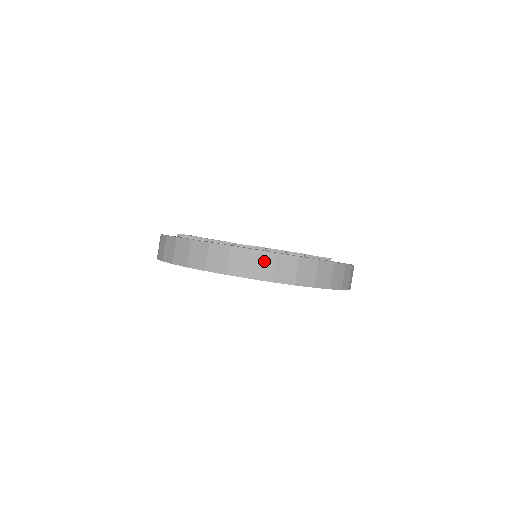
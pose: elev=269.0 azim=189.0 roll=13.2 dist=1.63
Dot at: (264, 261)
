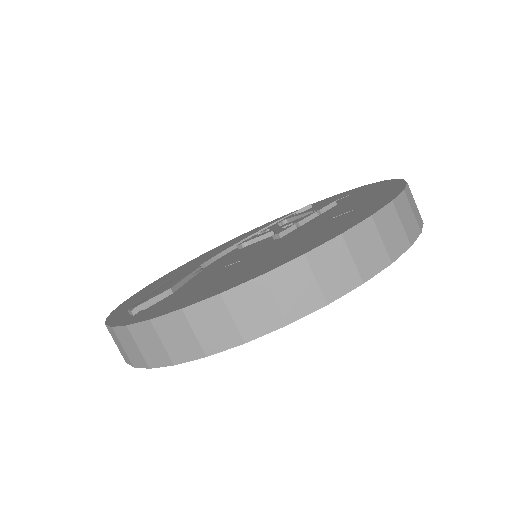
Dot at: (404, 210)
